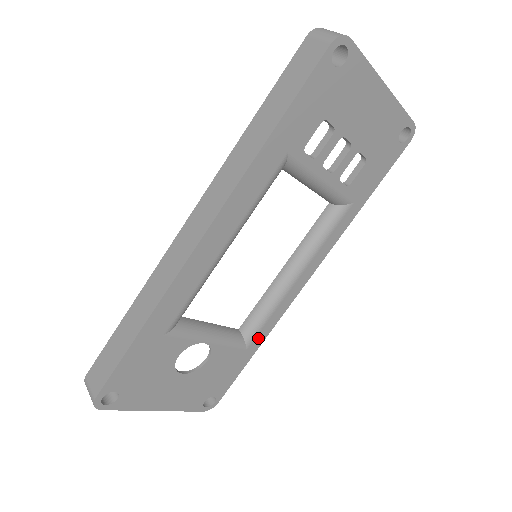
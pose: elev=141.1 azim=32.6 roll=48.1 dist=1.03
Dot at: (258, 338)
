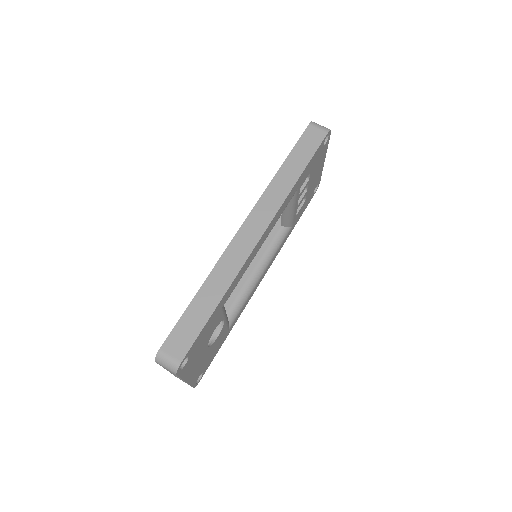
Dot at: (234, 322)
